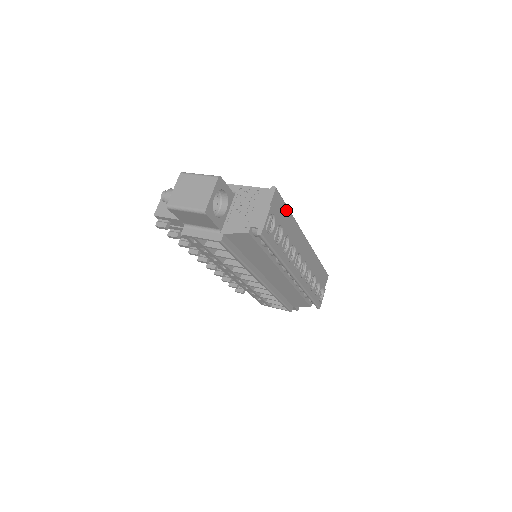
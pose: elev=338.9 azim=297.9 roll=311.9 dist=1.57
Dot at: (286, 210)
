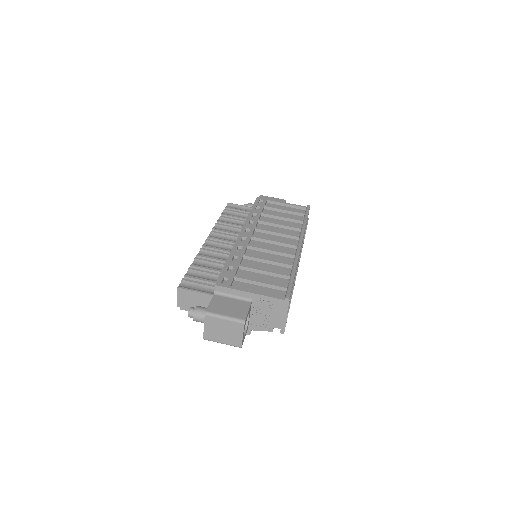
Dot at: (293, 282)
